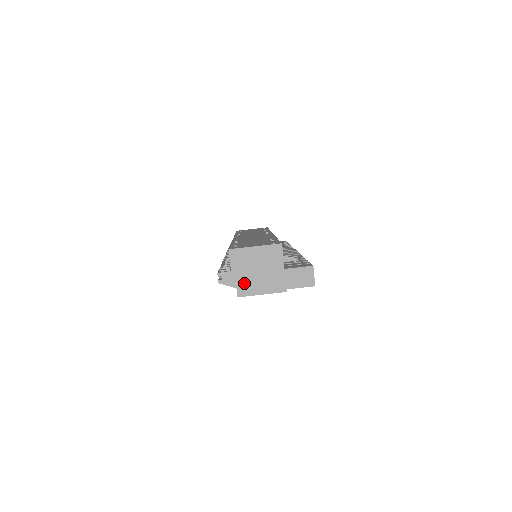
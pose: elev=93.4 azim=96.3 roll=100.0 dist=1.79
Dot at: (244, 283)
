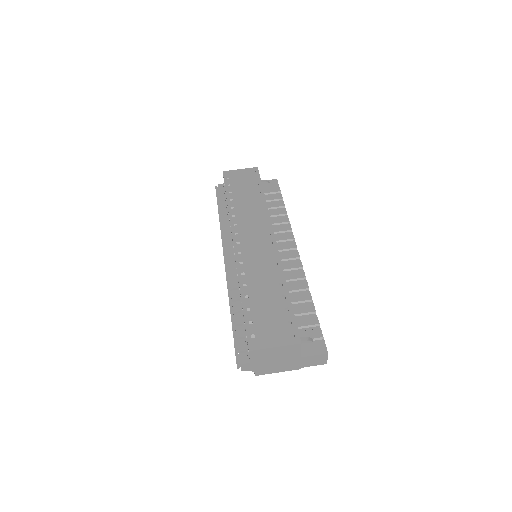
Dot at: (262, 368)
